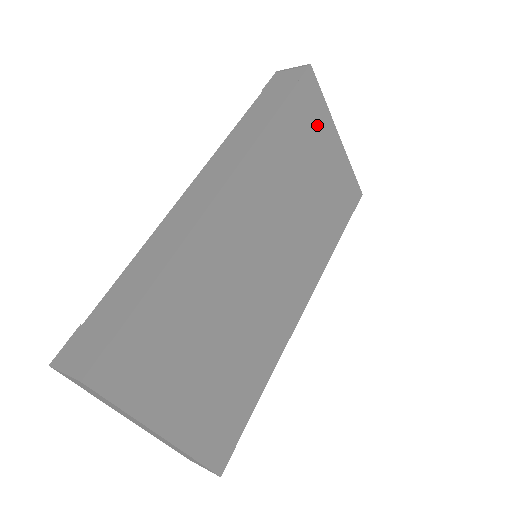
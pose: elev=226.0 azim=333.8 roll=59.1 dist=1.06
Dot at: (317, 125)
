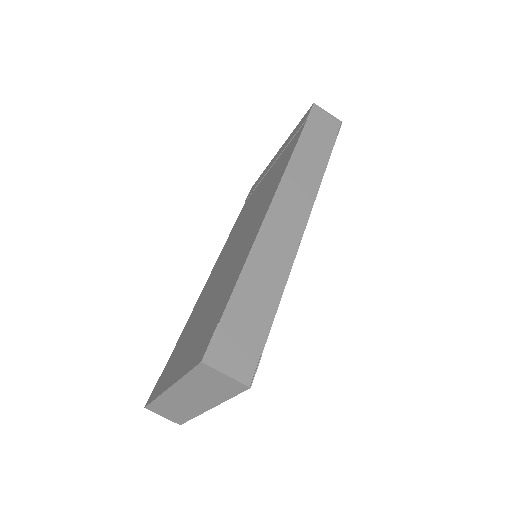
Dot at: occluded
